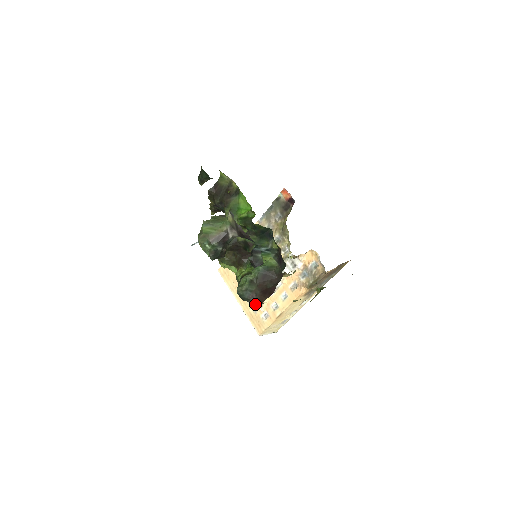
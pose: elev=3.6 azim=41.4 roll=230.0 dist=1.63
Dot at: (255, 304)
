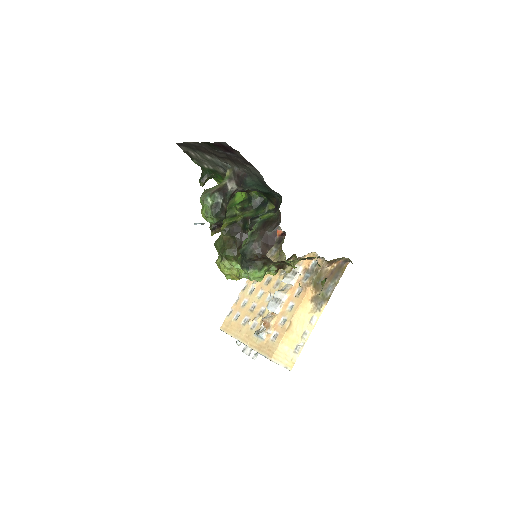
Dot at: (259, 255)
